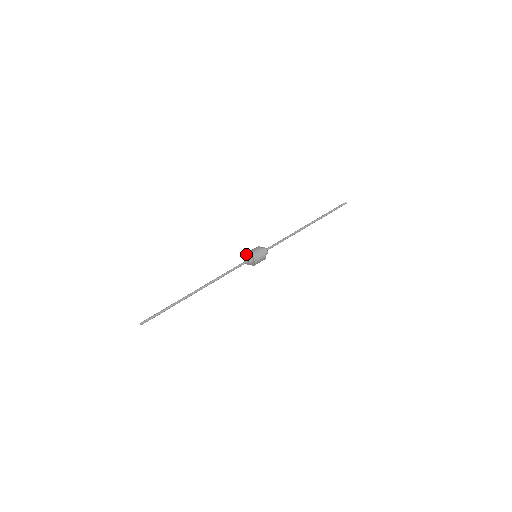
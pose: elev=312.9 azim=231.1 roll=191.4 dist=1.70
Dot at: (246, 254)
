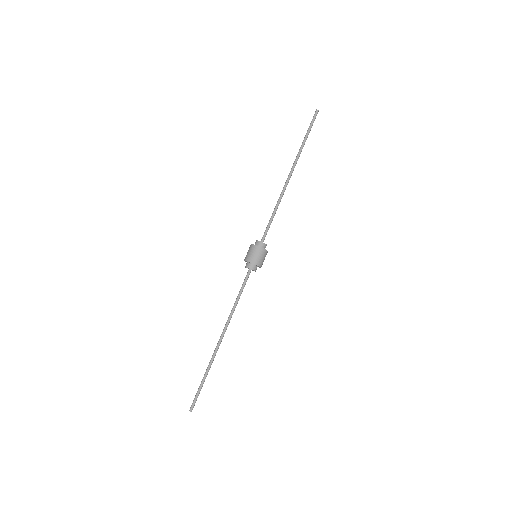
Dot at: occluded
